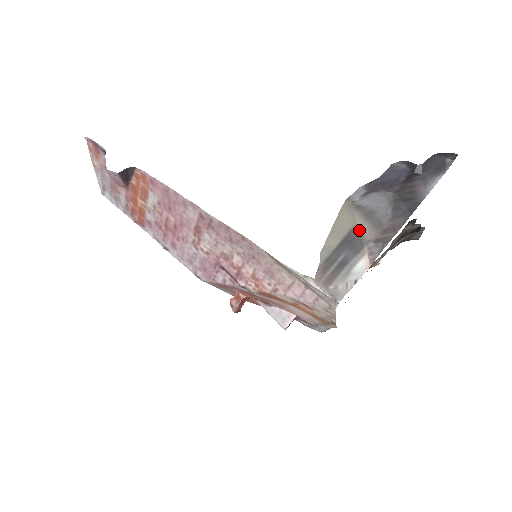
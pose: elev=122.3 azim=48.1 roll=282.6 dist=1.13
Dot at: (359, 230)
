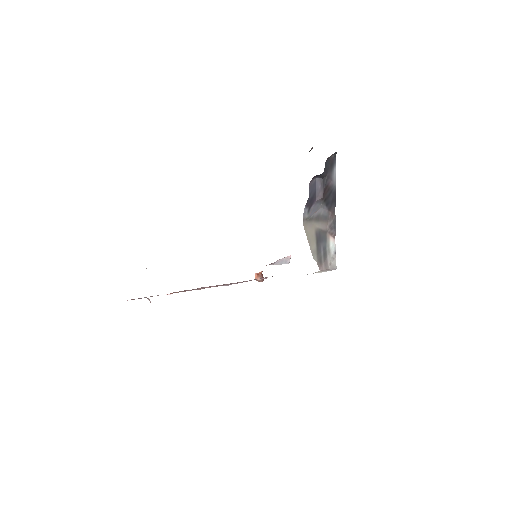
Dot at: (319, 229)
